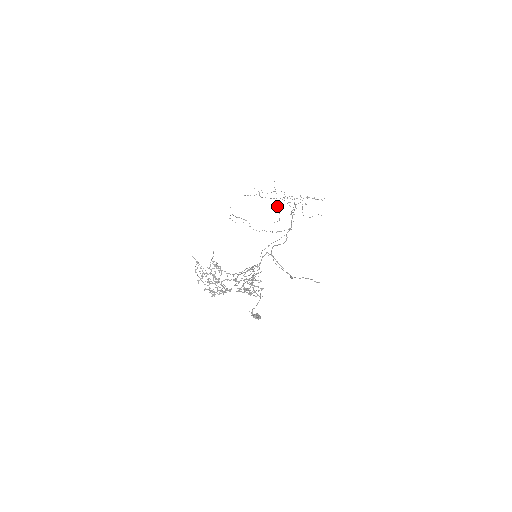
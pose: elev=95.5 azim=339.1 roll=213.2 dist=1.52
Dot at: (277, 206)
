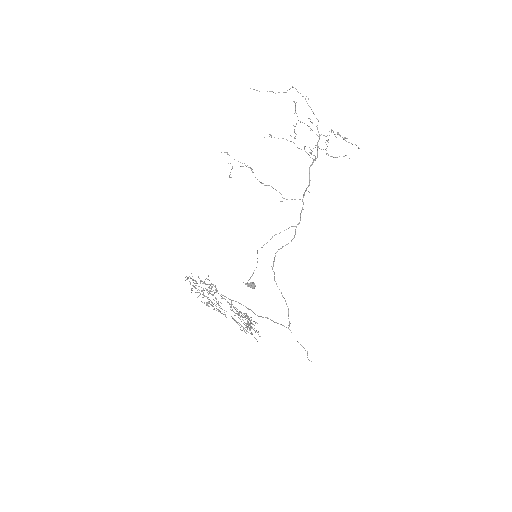
Dot at: (294, 129)
